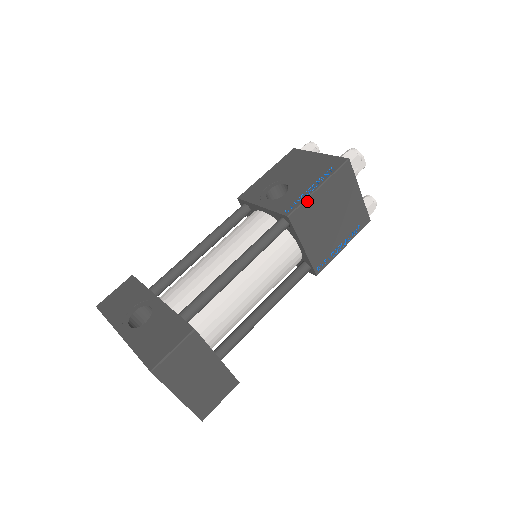
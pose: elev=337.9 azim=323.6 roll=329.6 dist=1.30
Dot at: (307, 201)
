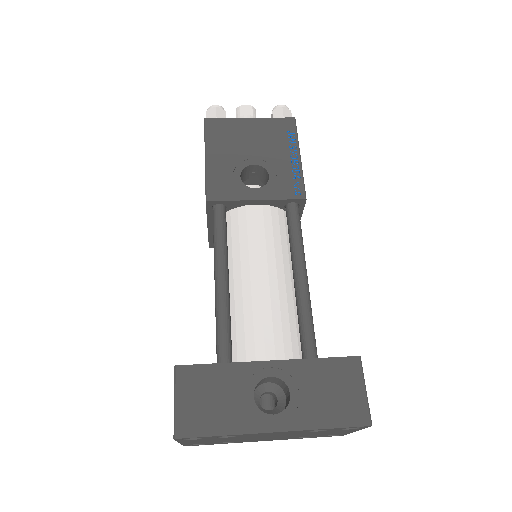
Dot at: (302, 176)
